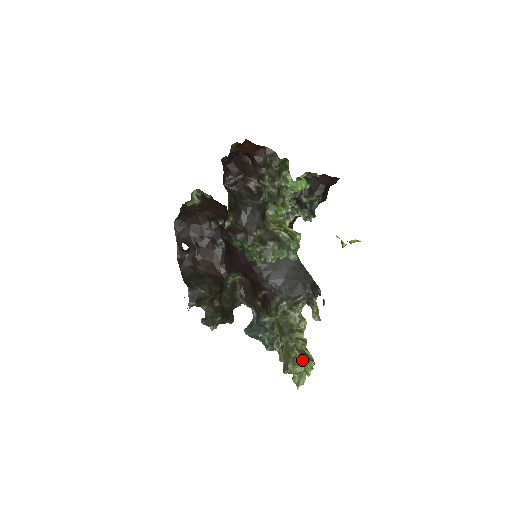
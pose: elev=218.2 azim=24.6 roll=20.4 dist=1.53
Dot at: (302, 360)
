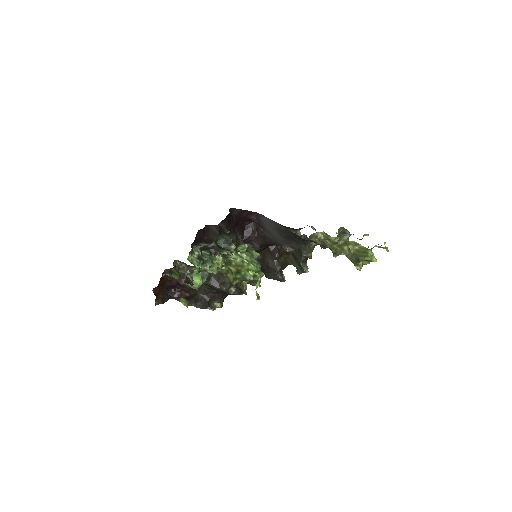
Dot at: (358, 267)
